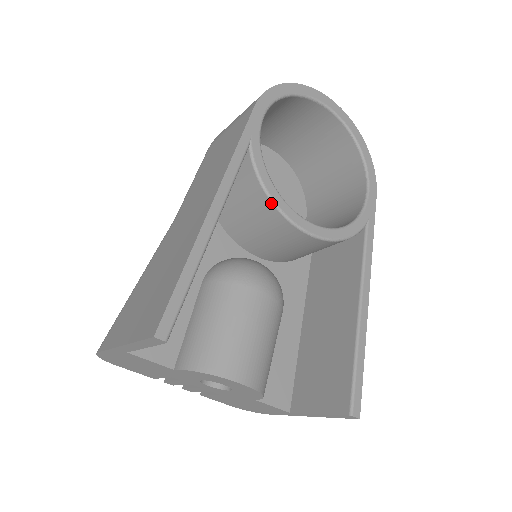
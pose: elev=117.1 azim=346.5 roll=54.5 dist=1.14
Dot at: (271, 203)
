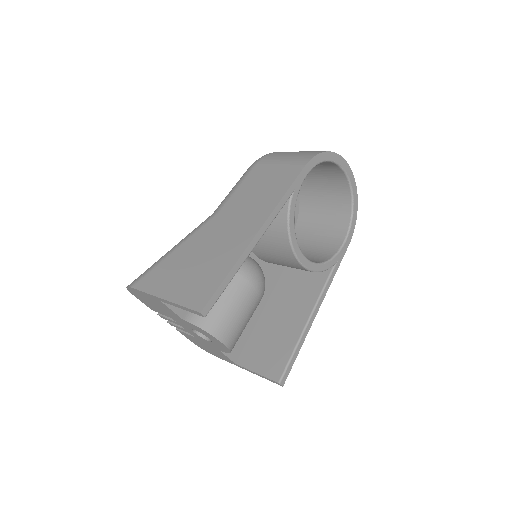
Dot at: (288, 238)
